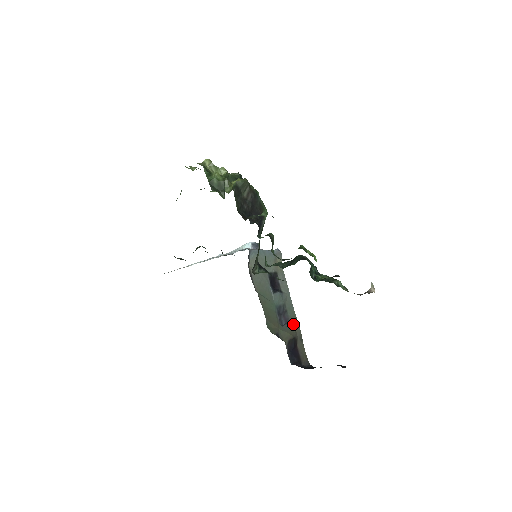
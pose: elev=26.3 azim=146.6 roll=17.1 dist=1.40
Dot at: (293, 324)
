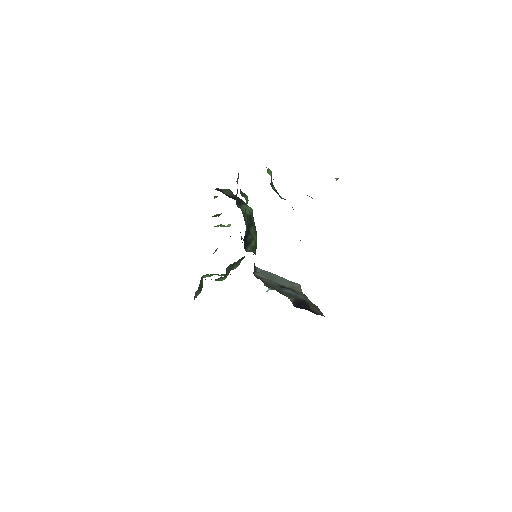
Dot at: occluded
